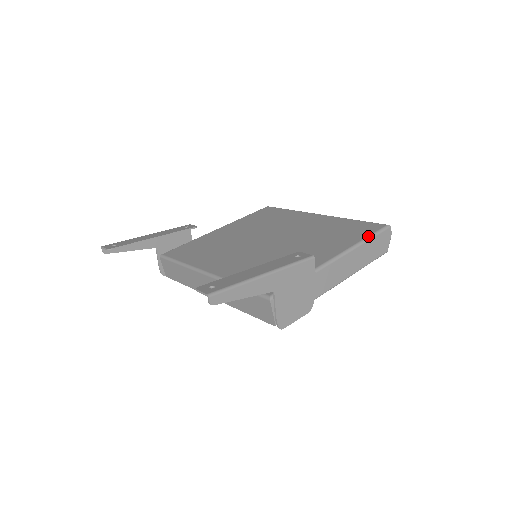
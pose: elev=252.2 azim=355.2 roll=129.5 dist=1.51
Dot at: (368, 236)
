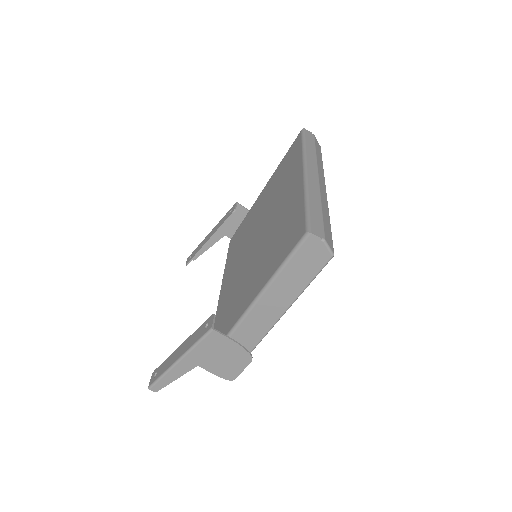
Dot at: (282, 262)
